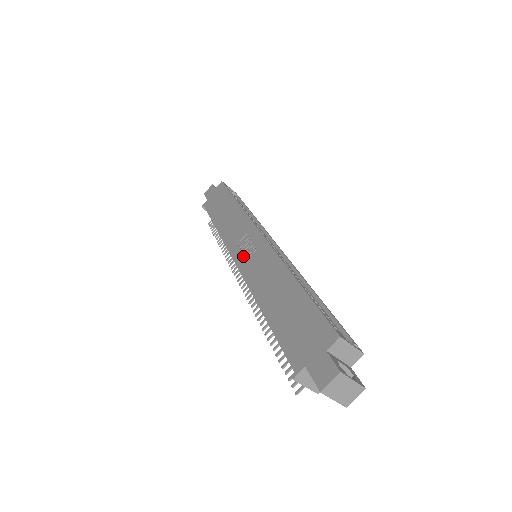
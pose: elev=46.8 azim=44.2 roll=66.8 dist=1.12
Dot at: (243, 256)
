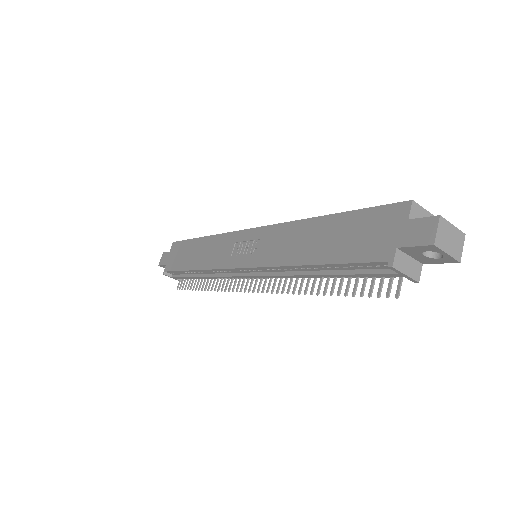
Dot at: (246, 256)
